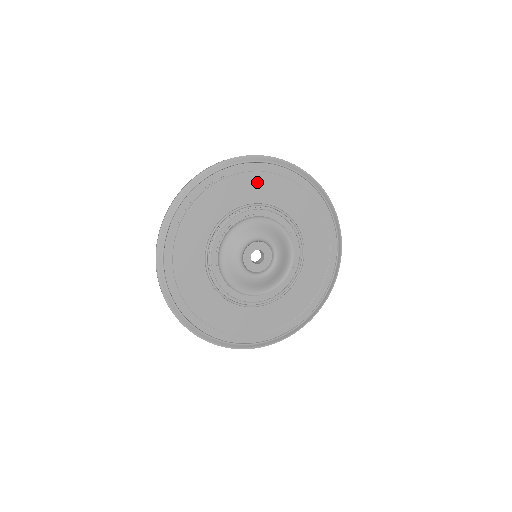
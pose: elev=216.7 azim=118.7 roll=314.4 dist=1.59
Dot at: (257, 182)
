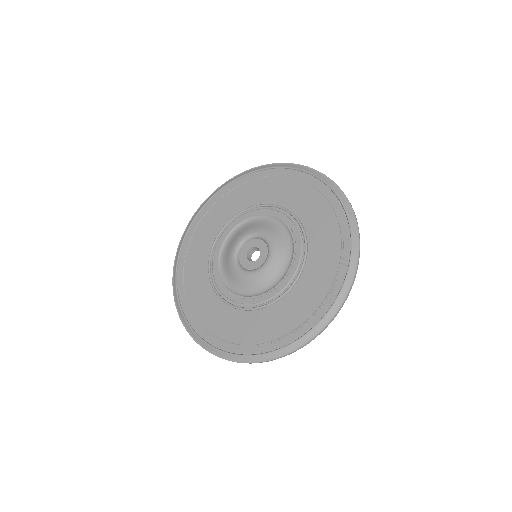
Dot at: (226, 203)
